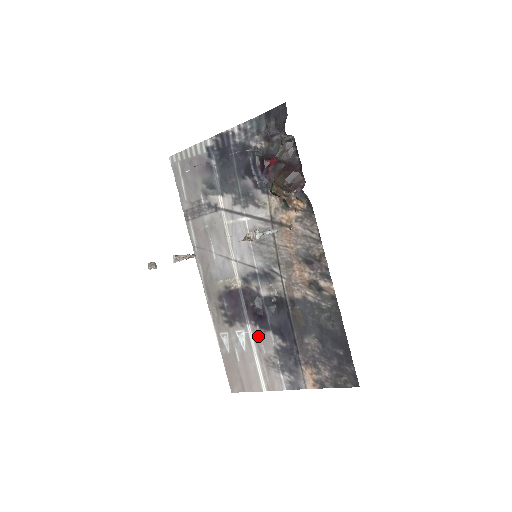
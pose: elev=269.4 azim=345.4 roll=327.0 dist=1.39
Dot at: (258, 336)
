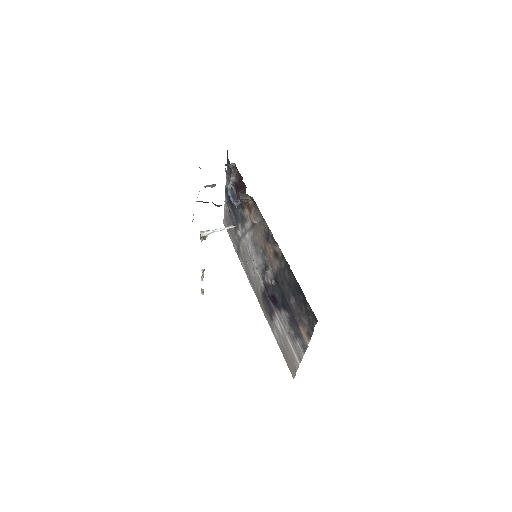
Dot at: (281, 318)
